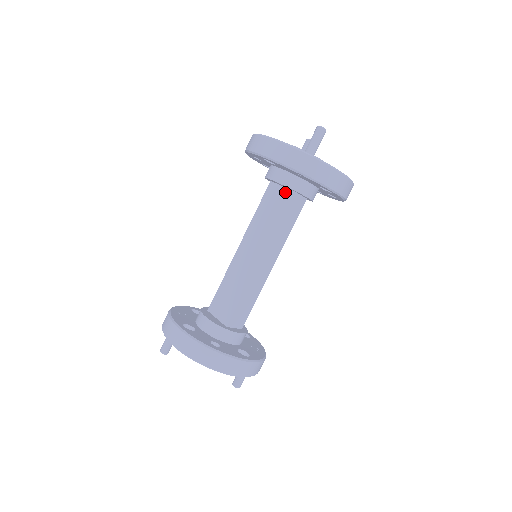
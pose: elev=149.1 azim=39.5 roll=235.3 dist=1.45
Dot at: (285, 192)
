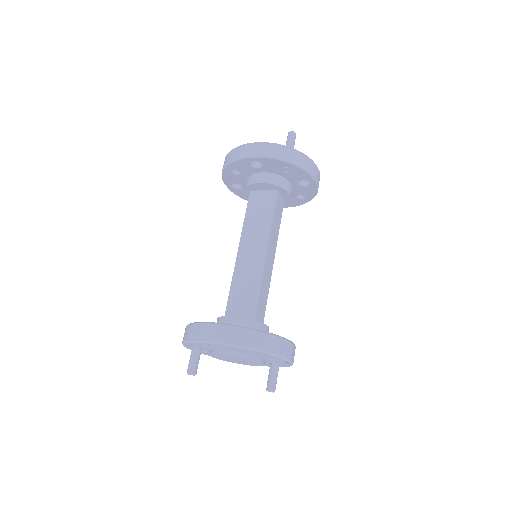
Dot at: (270, 193)
